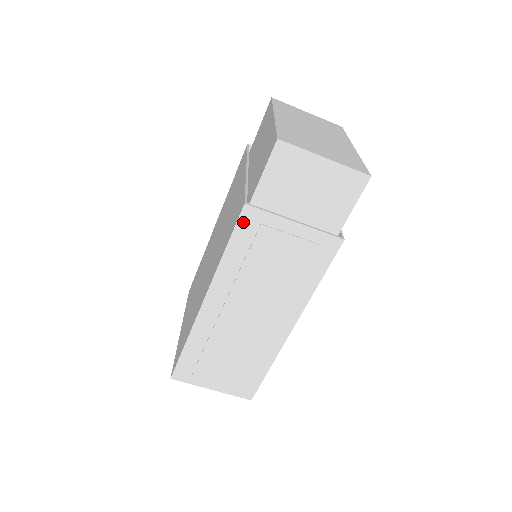
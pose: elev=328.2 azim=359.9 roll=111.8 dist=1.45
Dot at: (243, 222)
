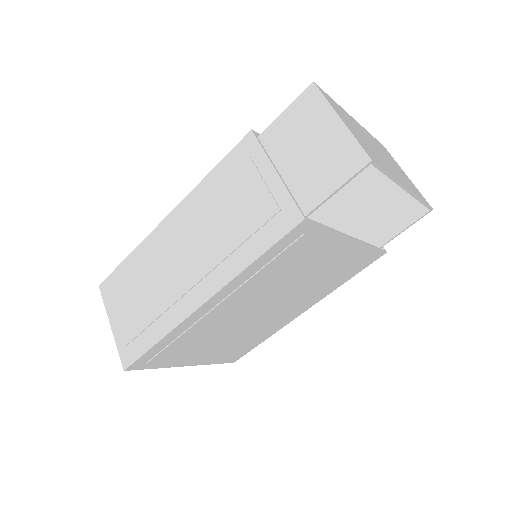
Dot at: (240, 148)
